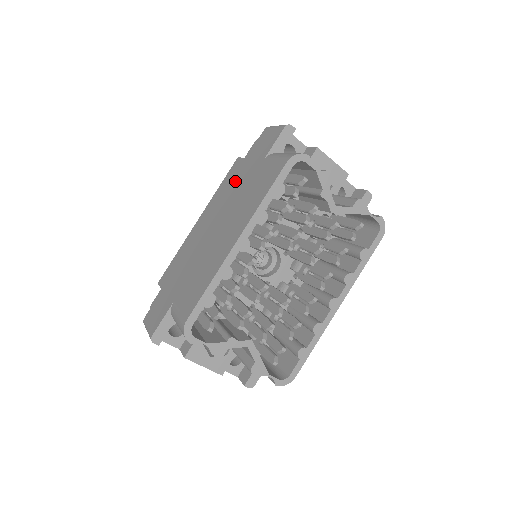
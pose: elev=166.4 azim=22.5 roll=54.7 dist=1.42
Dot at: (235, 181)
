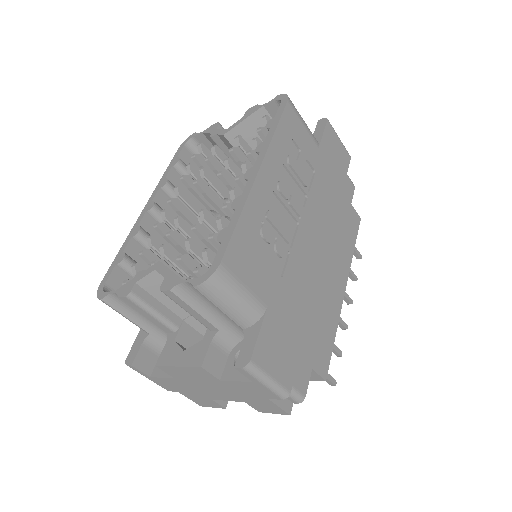
Dot at: occluded
